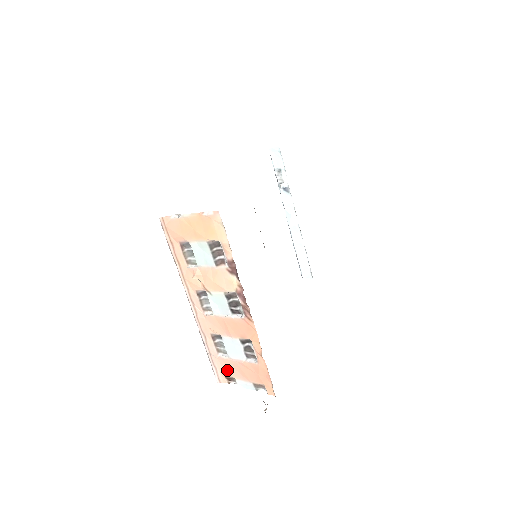
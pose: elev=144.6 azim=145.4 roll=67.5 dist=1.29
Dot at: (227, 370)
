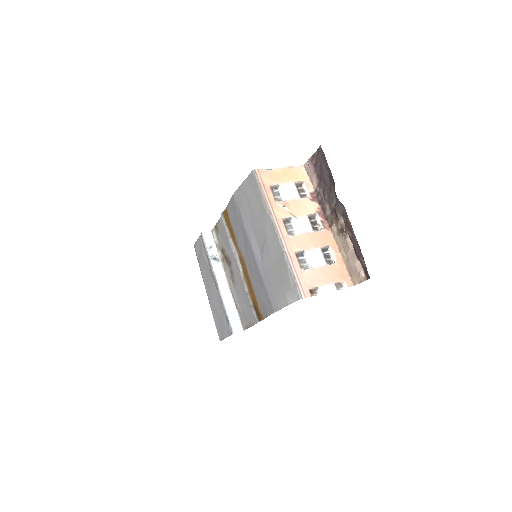
Dot at: (310, 282)
